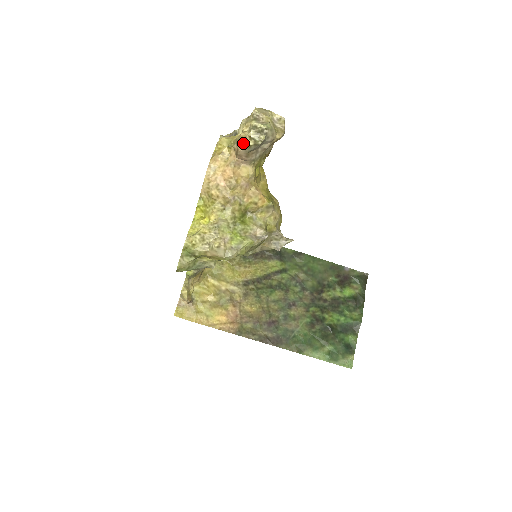
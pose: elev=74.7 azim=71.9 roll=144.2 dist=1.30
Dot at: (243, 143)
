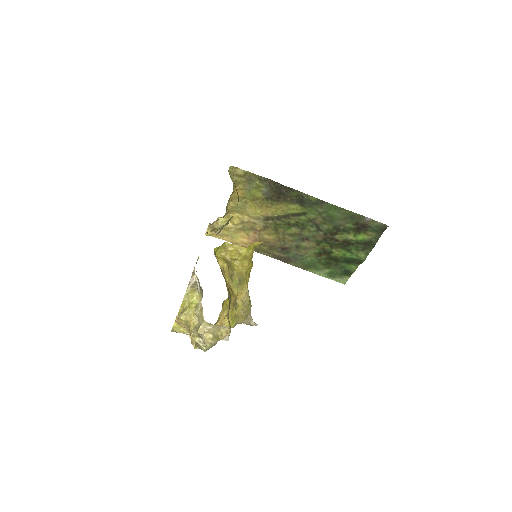
Dot at: occluded
